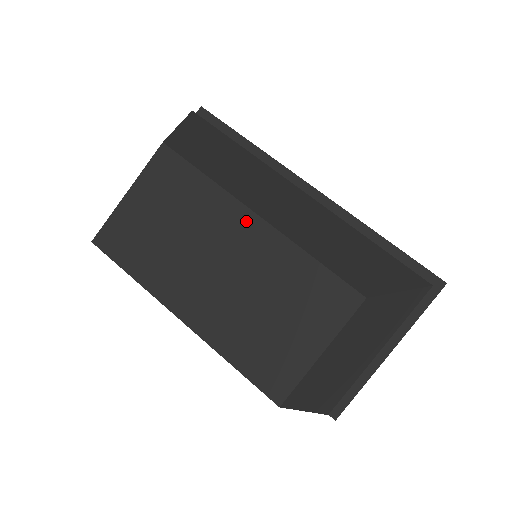
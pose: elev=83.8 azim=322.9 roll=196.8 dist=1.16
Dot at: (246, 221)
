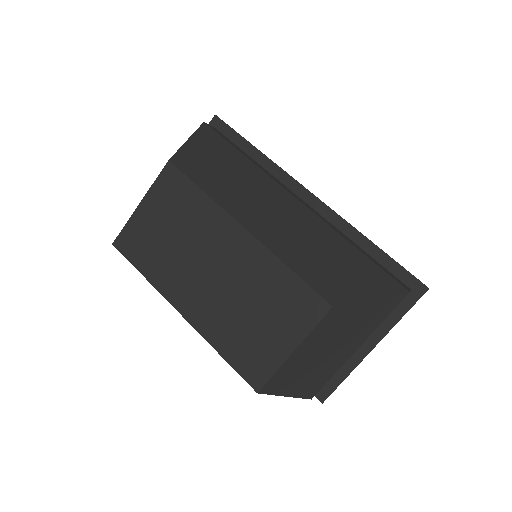
Dot at: (235, 233)
